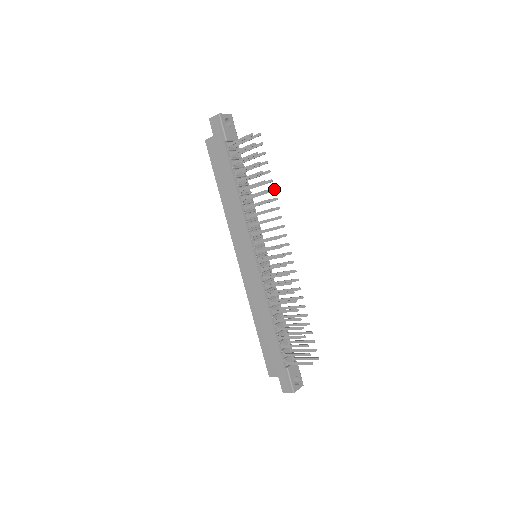
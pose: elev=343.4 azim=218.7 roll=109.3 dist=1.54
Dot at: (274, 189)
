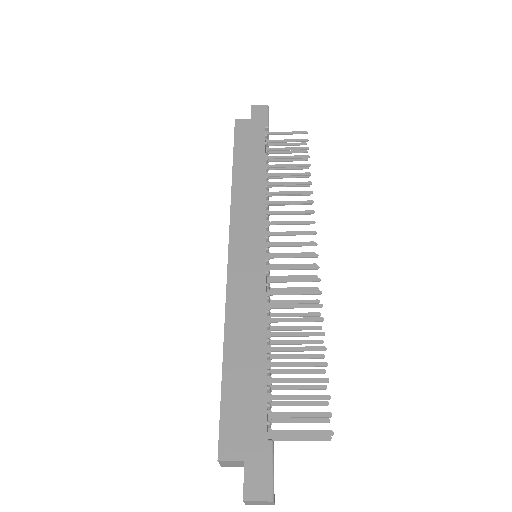
Dot at: occluded
